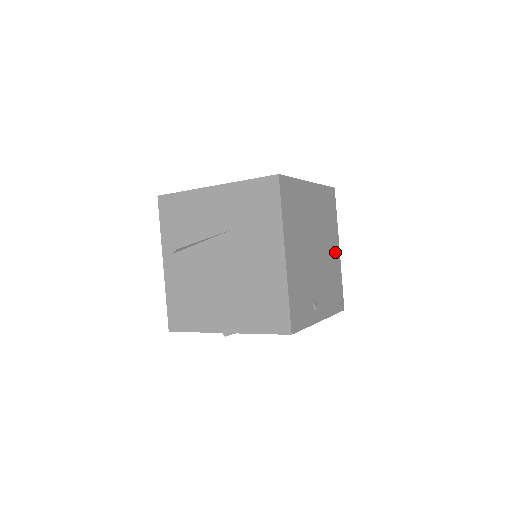
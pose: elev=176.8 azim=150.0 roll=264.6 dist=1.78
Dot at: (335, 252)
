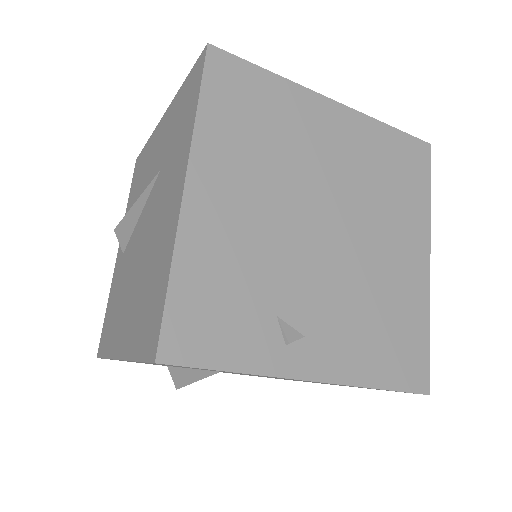
Dot at: (410, 259)
